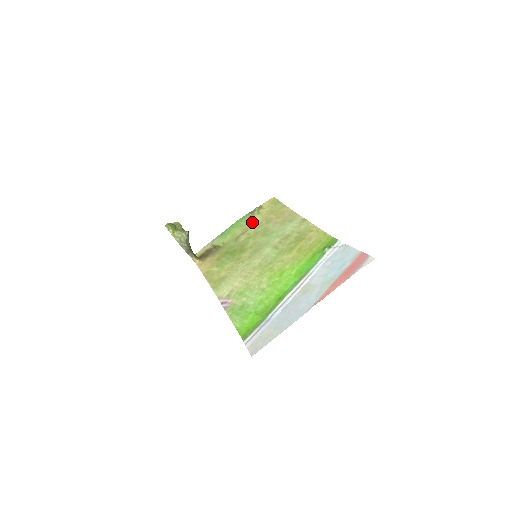
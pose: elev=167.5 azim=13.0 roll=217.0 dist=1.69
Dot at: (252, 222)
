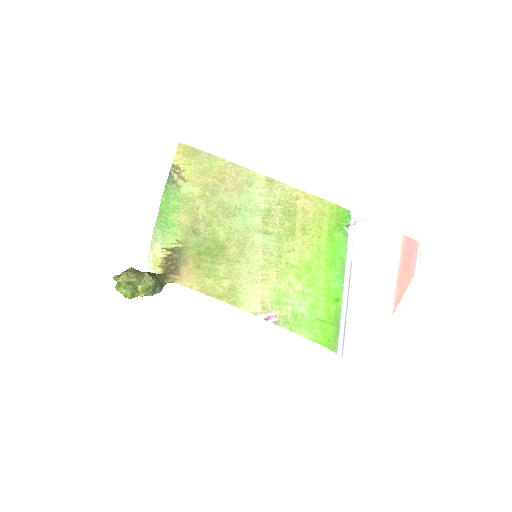
Dot at: (189, 198)
